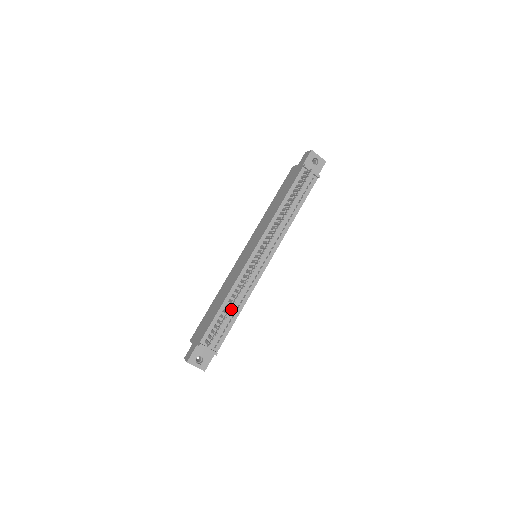
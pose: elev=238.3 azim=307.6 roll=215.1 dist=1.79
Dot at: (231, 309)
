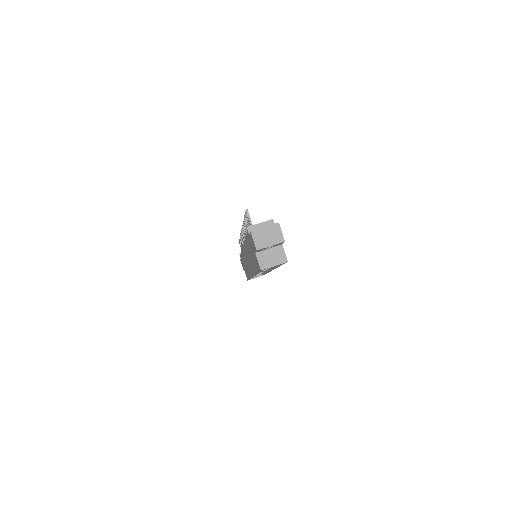
Dot at: occluded
